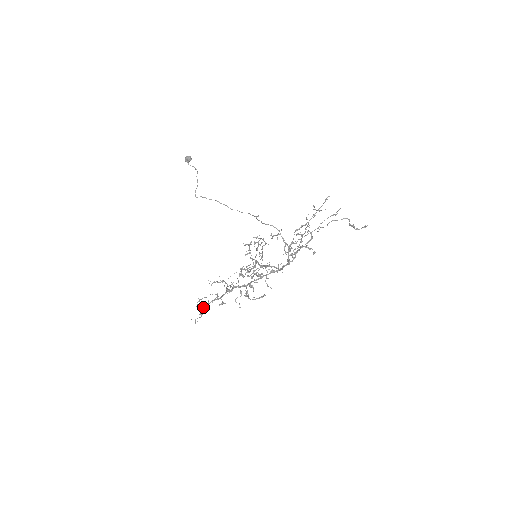
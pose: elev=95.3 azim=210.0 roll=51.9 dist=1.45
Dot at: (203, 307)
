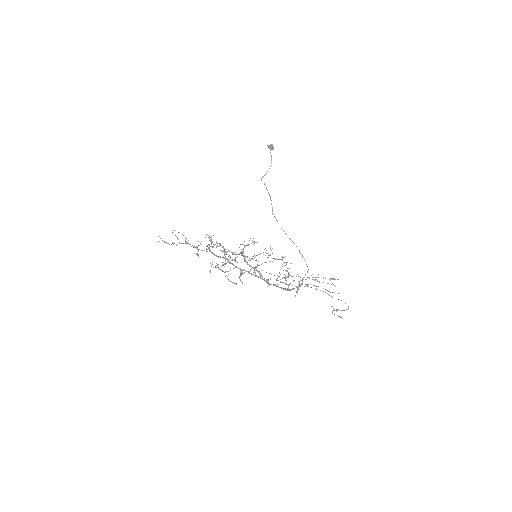
Dot at: occluded
